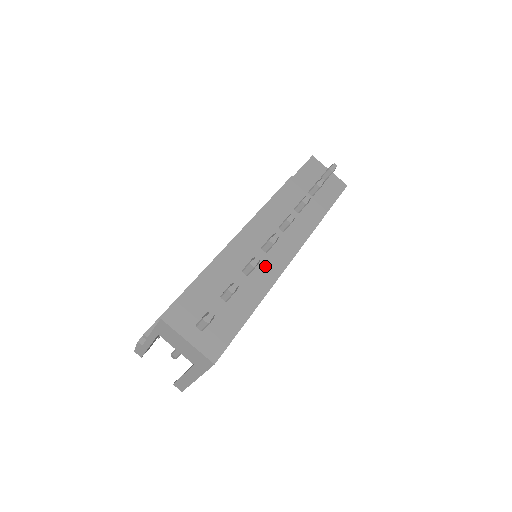
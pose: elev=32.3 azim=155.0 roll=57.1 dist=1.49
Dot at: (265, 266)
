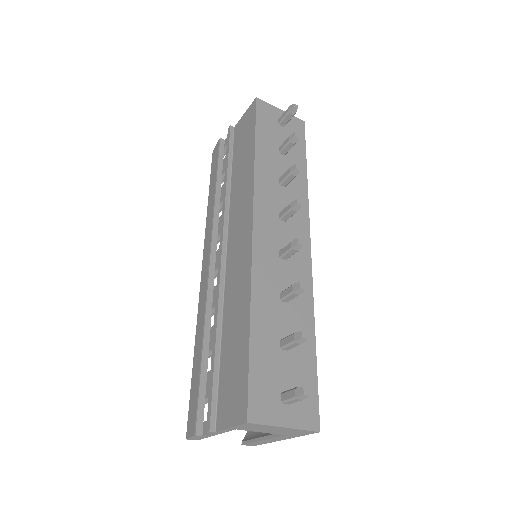
Dot at: (295, 278)
